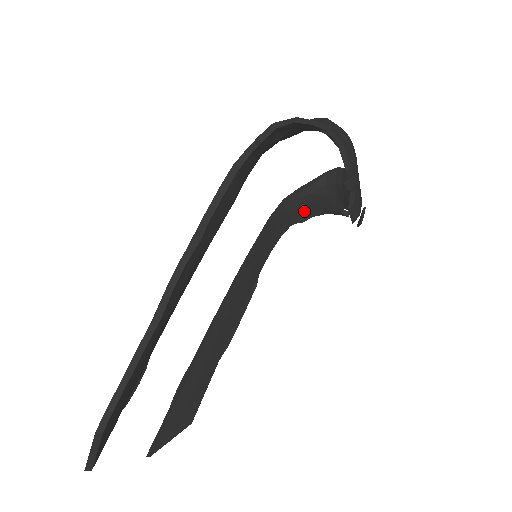
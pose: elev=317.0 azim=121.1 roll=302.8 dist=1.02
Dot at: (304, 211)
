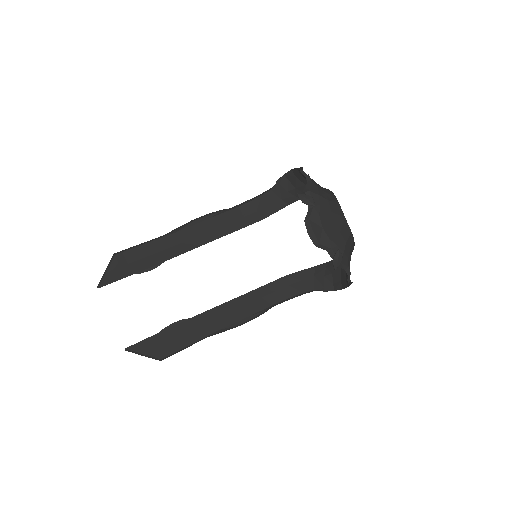
Dot at: (327, 281)
